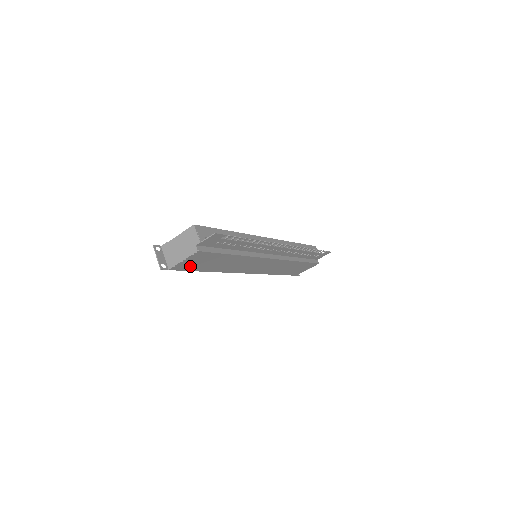
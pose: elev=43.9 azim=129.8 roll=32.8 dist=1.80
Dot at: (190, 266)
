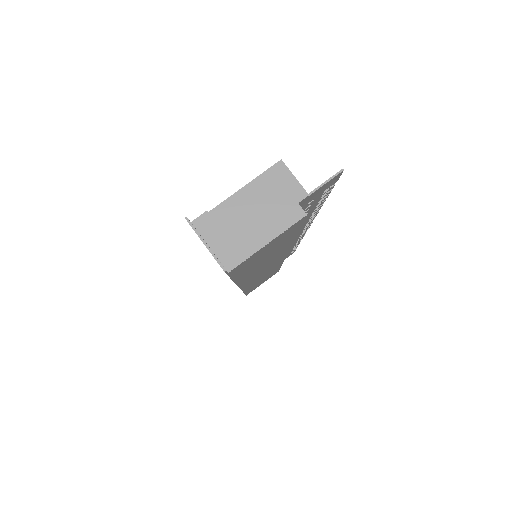
Dot at: (247, 264)
